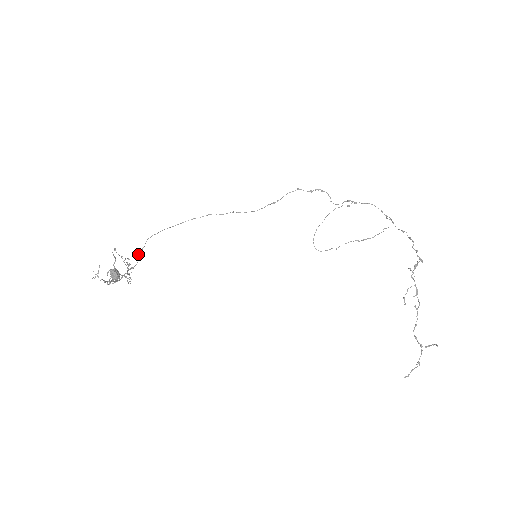
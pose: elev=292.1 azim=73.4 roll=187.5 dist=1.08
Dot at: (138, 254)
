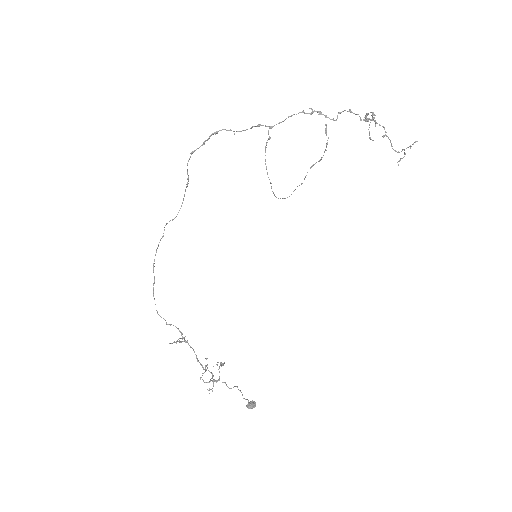
Dot at: occluded
